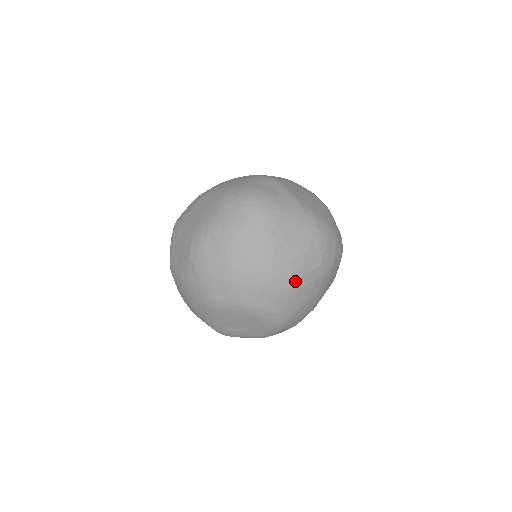
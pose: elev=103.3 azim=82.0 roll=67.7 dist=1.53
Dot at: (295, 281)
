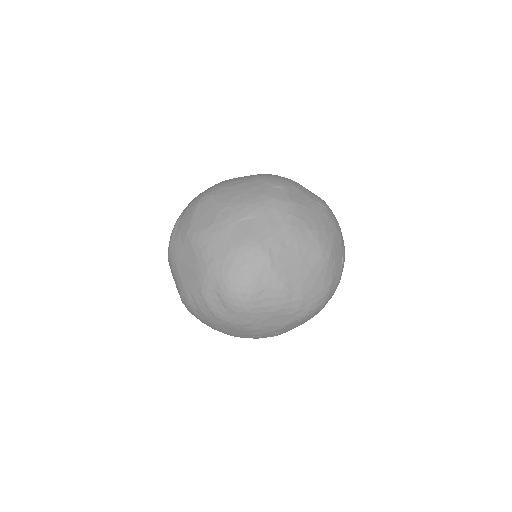
Dot at: (275, 335)
